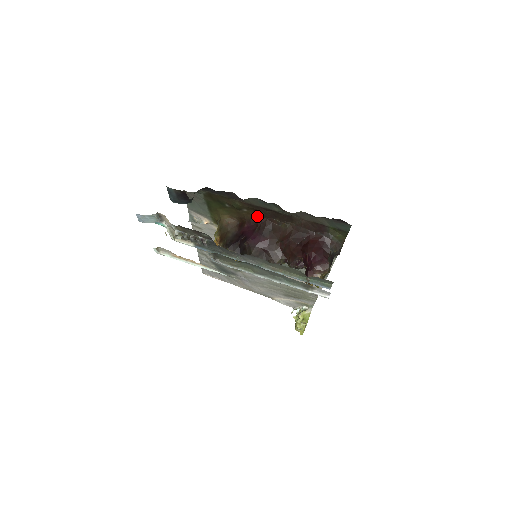
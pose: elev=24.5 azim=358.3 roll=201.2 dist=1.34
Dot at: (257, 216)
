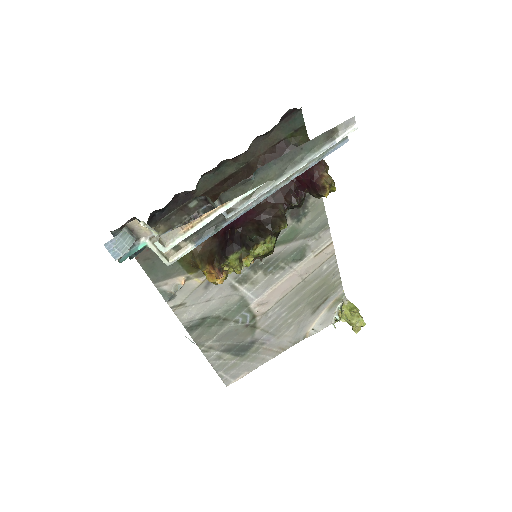
Dot at: occluded
